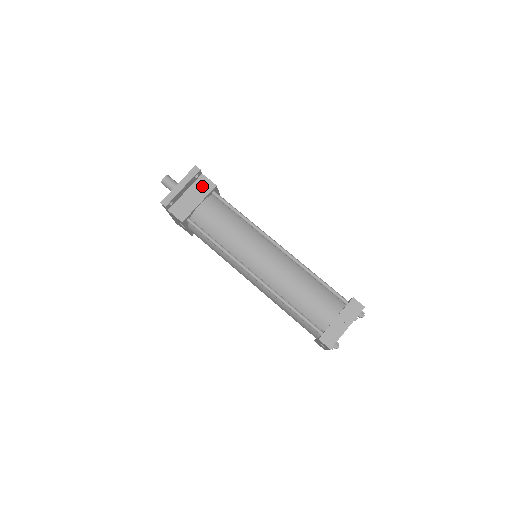
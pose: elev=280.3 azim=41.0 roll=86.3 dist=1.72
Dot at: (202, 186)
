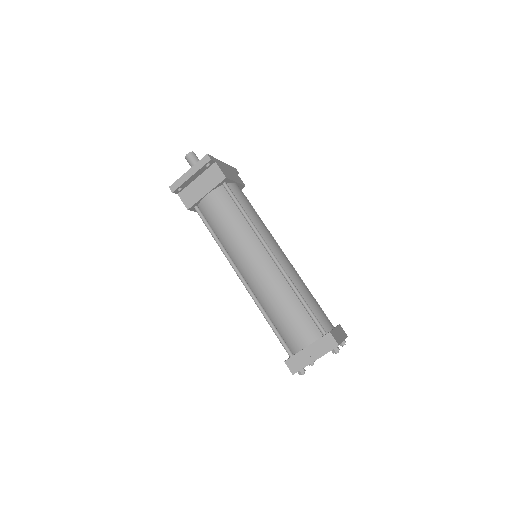
Dot at: (213, 176)
